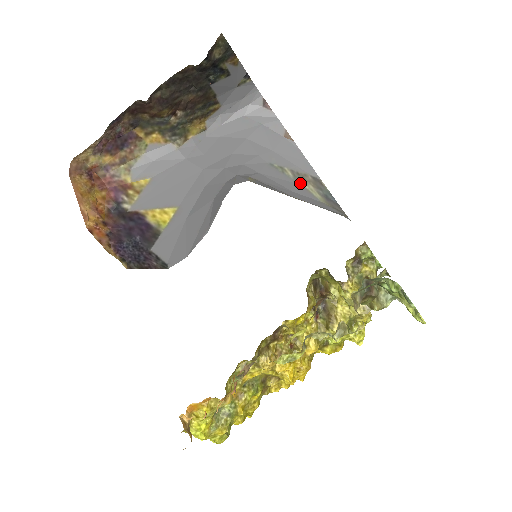
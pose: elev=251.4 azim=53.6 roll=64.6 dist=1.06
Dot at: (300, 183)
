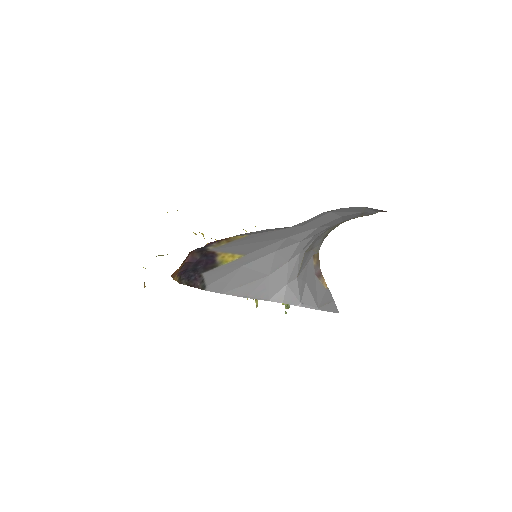
Dot at: occluded
